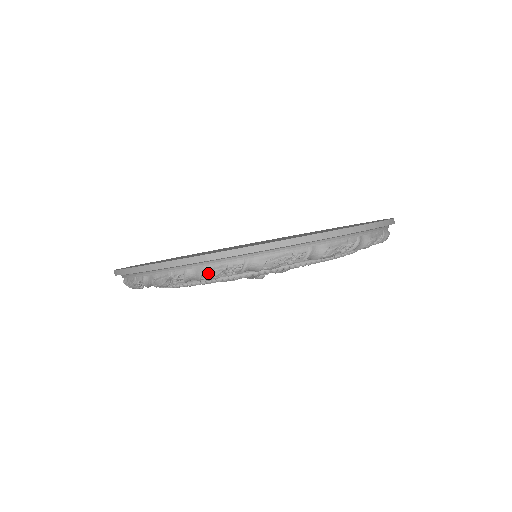
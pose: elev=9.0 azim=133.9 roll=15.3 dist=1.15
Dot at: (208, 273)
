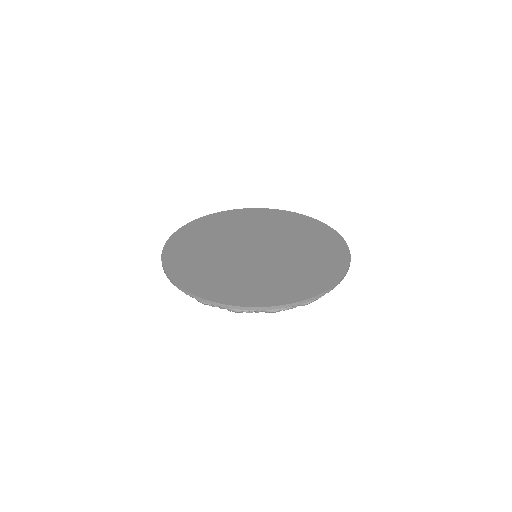
Dot at: occluded
